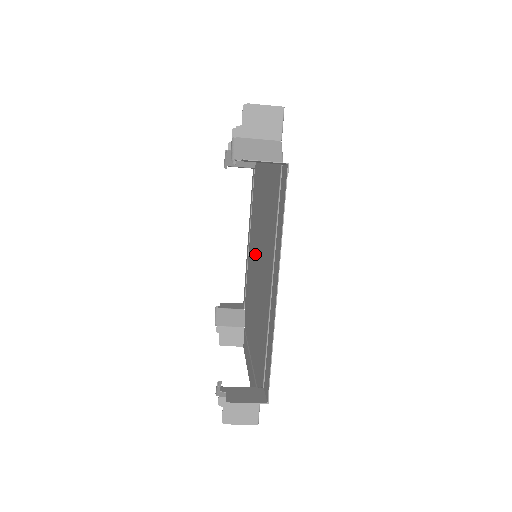
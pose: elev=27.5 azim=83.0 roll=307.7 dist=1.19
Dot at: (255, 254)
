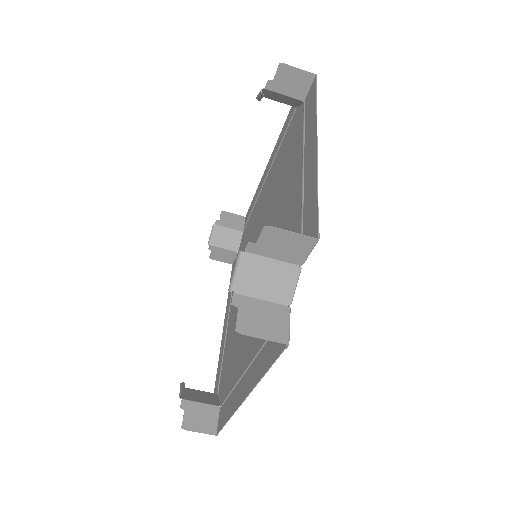
Dot at: occluded
